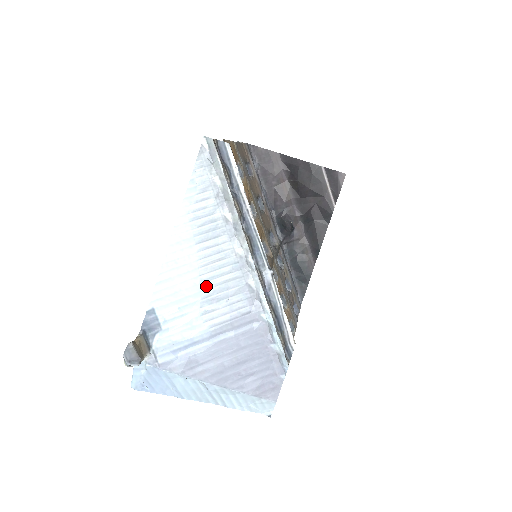
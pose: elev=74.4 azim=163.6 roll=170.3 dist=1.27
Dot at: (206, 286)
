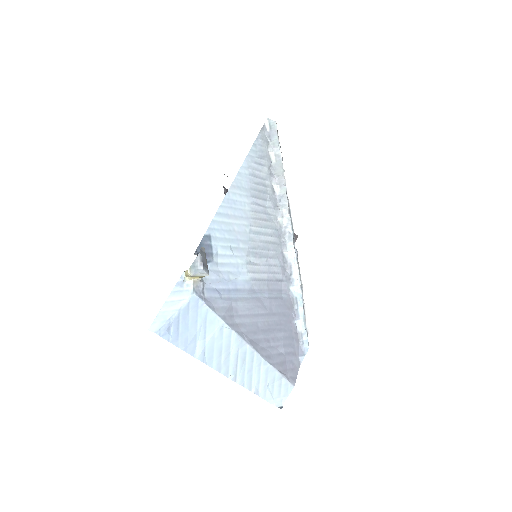
Dot at: (253, 238)
